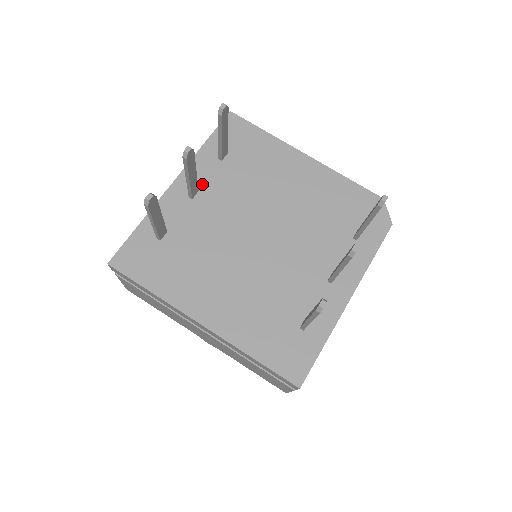
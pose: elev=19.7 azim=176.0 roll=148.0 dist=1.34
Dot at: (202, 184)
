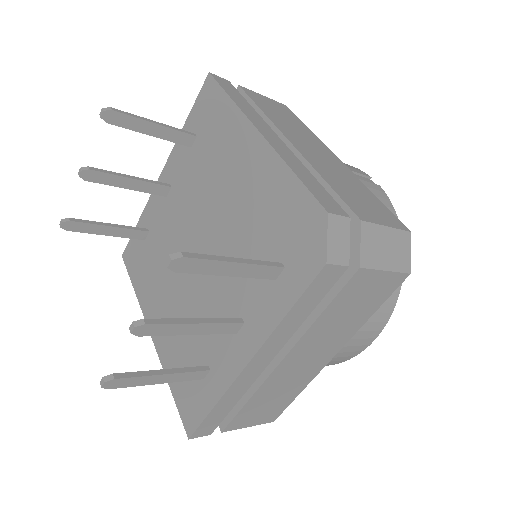
Dot at: (174, 178)
